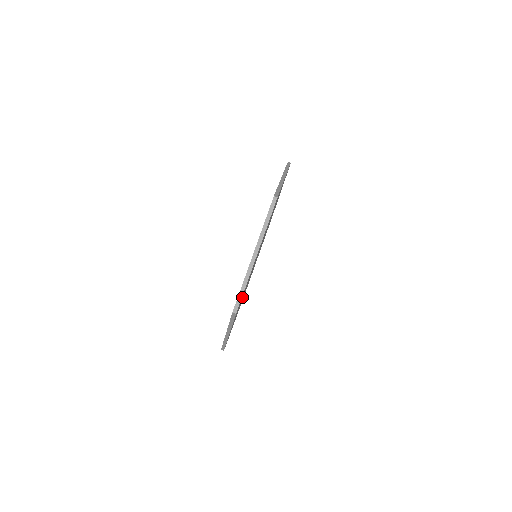
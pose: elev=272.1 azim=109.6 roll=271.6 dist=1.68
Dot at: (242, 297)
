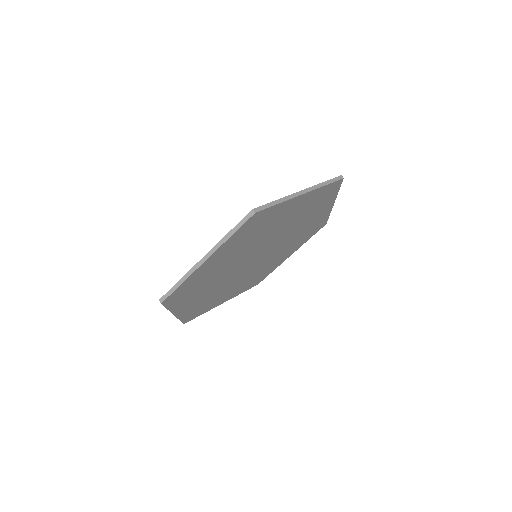
Dot at: (200, 289)
